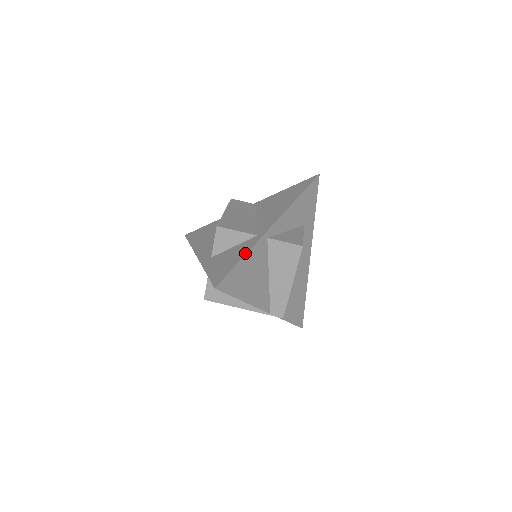
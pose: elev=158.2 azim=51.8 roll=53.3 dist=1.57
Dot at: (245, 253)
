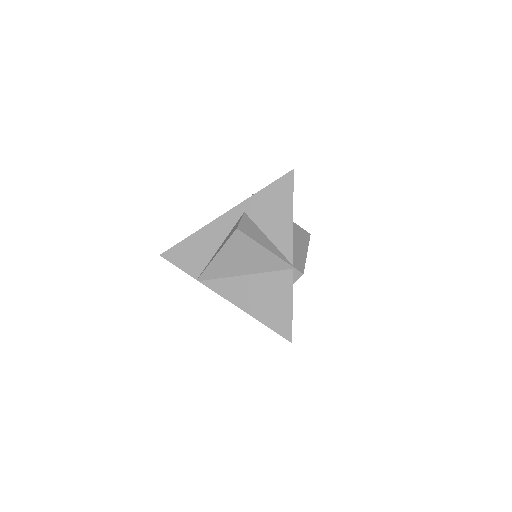
Dot at: occluded
